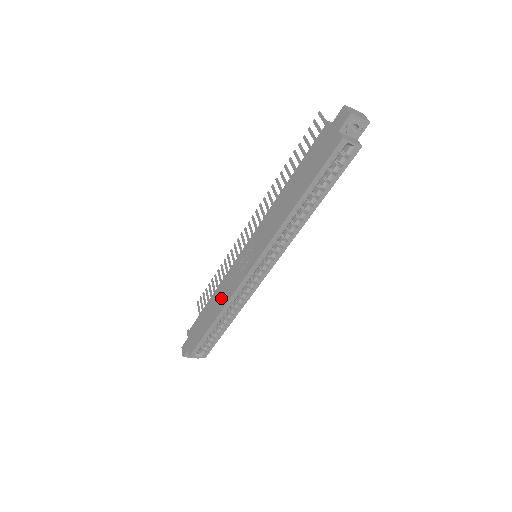
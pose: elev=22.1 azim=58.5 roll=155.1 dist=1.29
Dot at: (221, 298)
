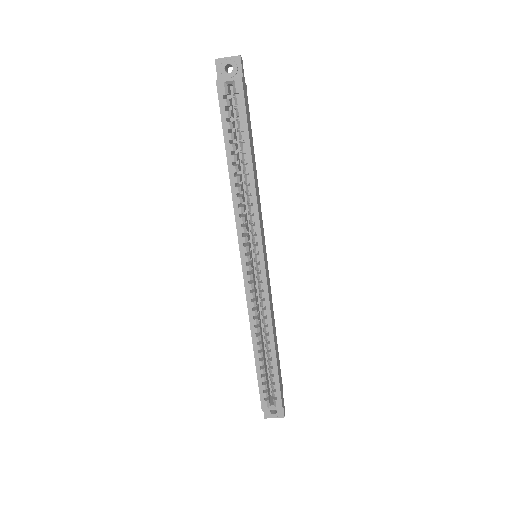
Dot at: occluded
